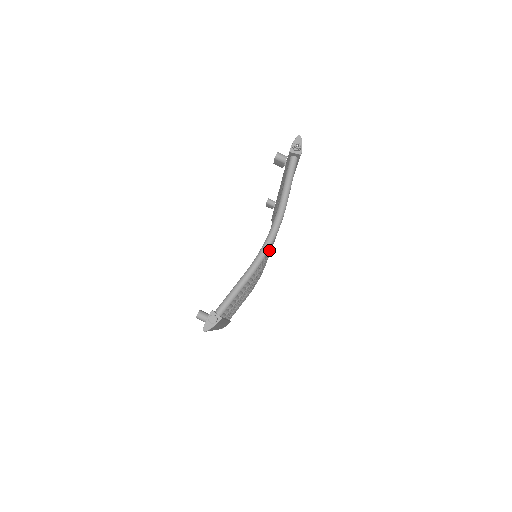
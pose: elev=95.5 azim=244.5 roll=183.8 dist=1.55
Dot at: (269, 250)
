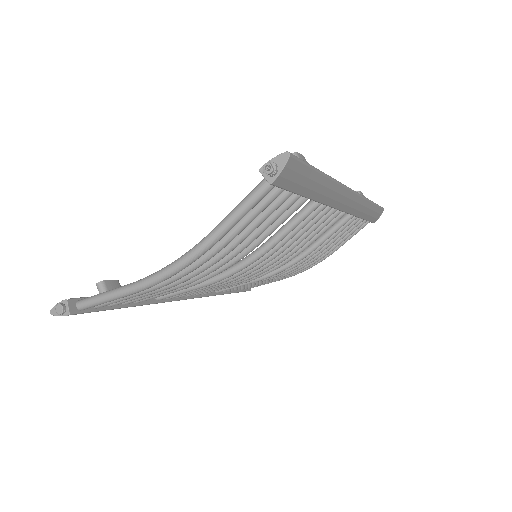
Dot at: (194, 275)
